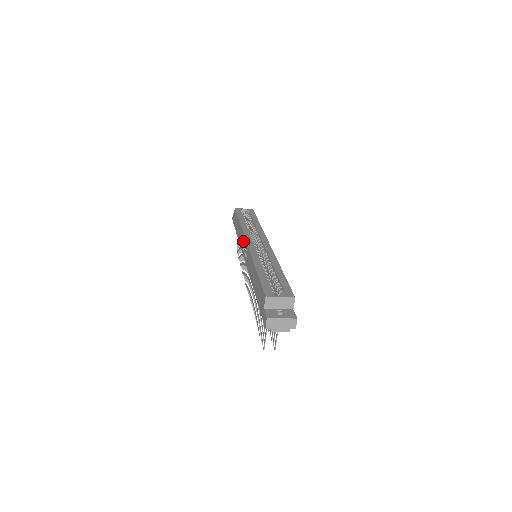
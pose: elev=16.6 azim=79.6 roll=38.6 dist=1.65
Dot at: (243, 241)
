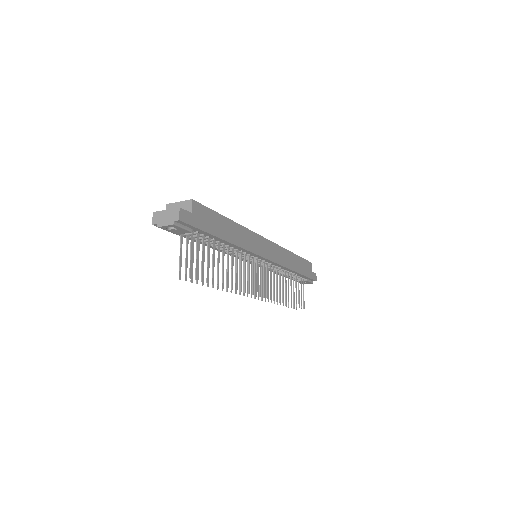
Dot at: occluded
